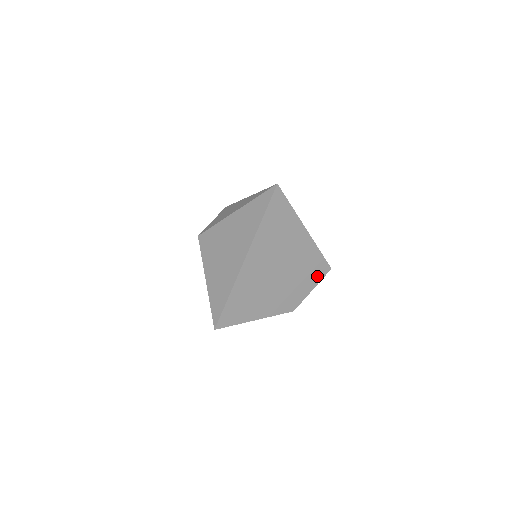
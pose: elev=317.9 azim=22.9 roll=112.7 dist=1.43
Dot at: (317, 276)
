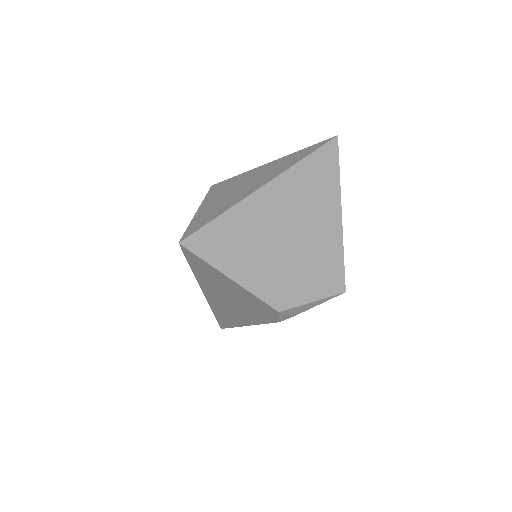
Dot at: (326, 287)
